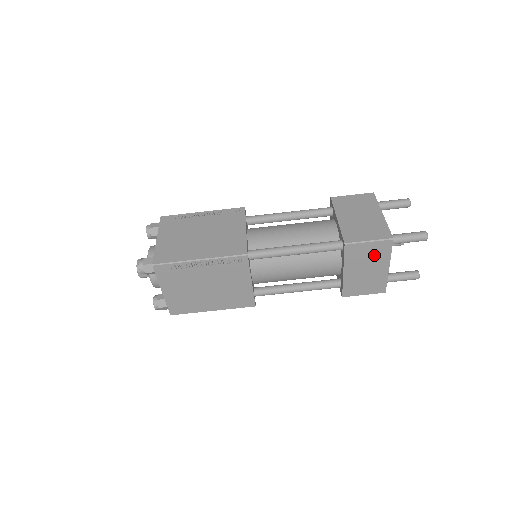
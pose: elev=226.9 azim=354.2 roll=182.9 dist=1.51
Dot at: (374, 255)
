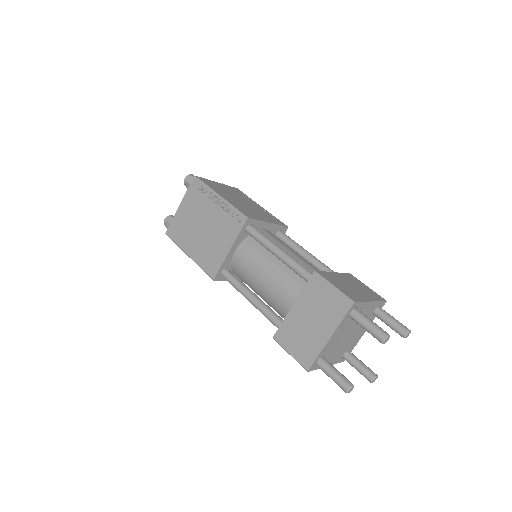
Dot at: (328, 308)
